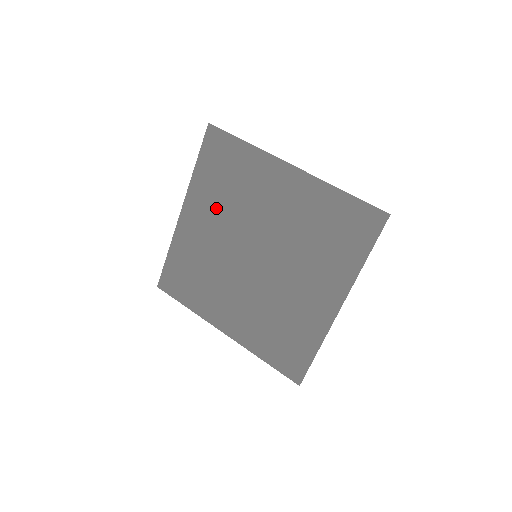
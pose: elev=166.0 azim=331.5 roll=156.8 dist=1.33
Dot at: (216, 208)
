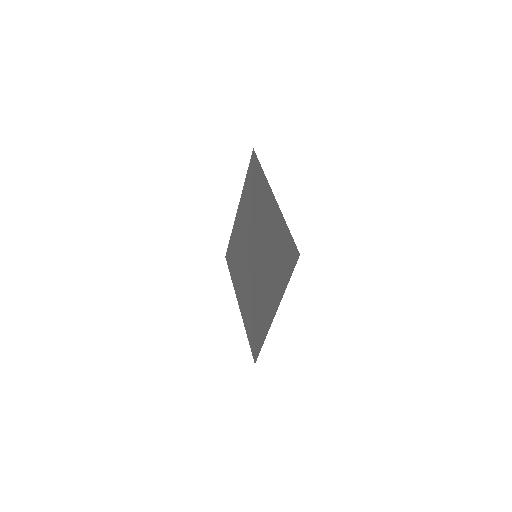
Dot at: (248, 212)
